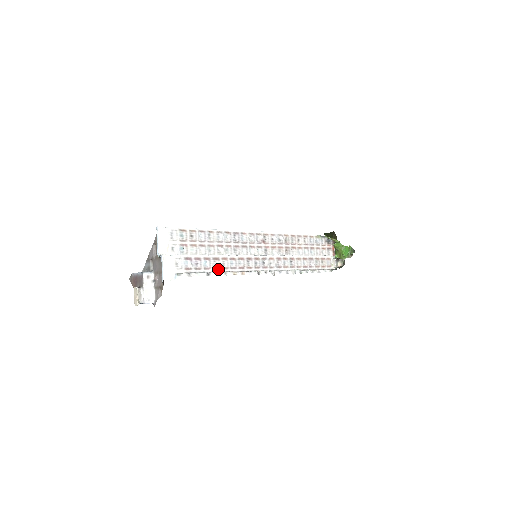
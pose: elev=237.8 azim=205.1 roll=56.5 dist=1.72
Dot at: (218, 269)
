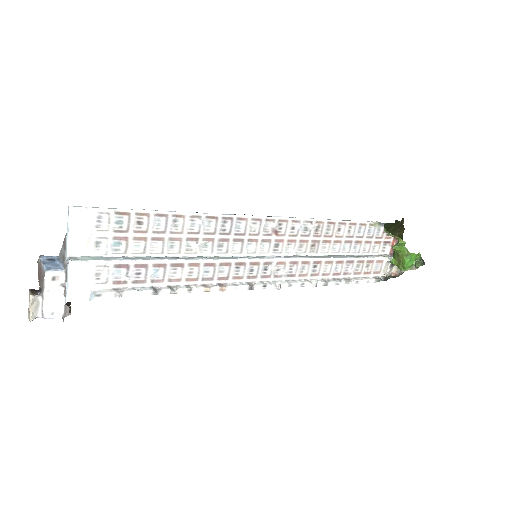
Dot at: (178, 281)
